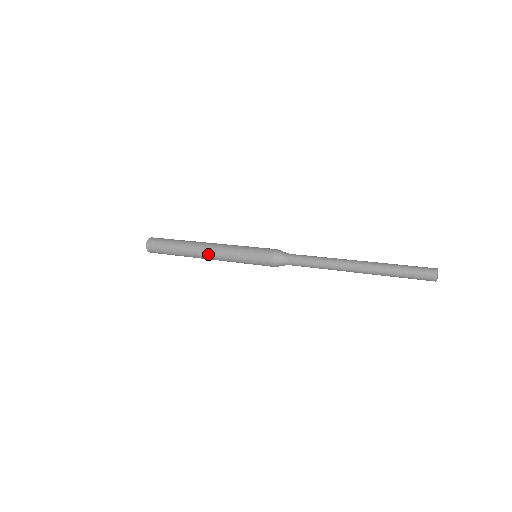
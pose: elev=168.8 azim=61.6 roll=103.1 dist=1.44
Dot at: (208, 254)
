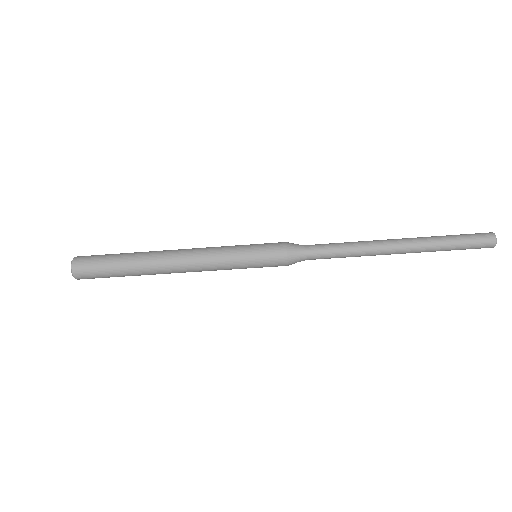
Dot at: (185, 249)
